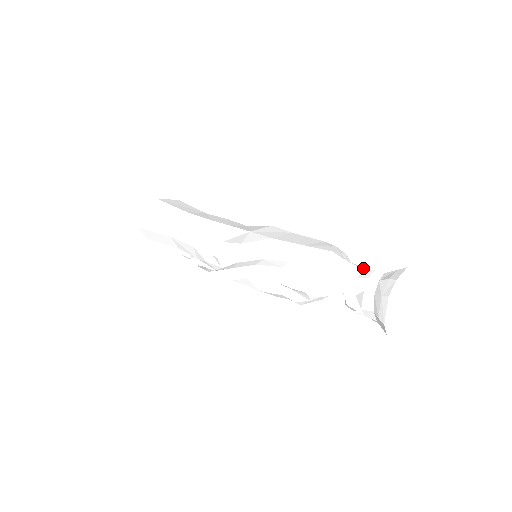
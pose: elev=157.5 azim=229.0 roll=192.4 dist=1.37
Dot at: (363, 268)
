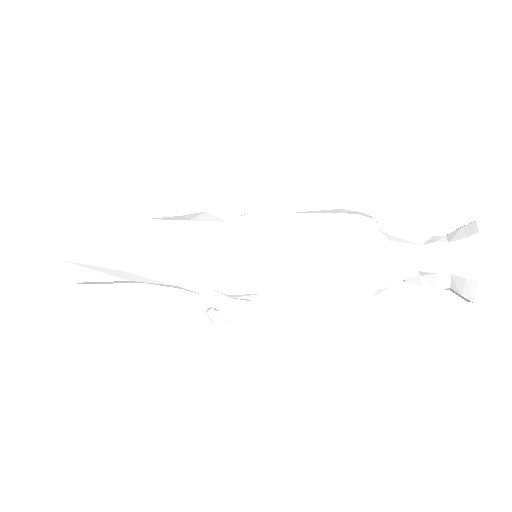
Dot at: (414, 239)
